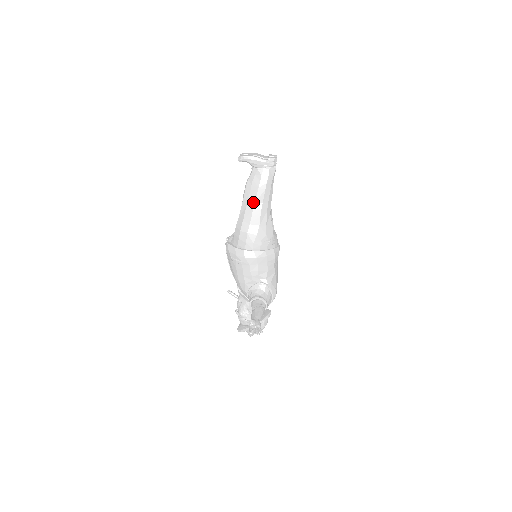
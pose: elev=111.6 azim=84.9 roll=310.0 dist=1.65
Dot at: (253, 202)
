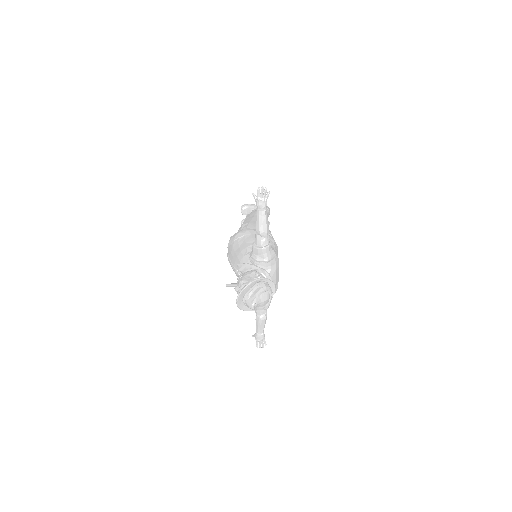
Dot at: (253, 215)
